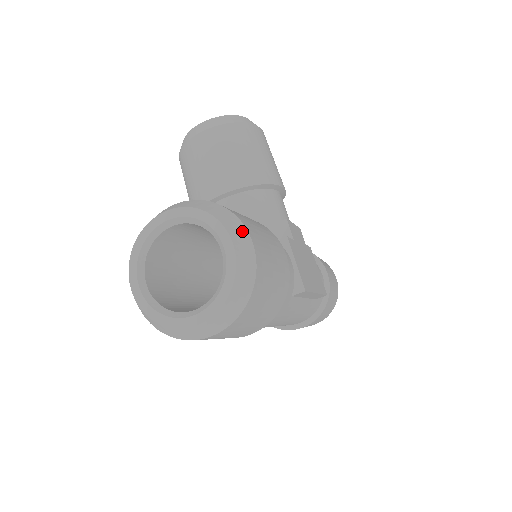
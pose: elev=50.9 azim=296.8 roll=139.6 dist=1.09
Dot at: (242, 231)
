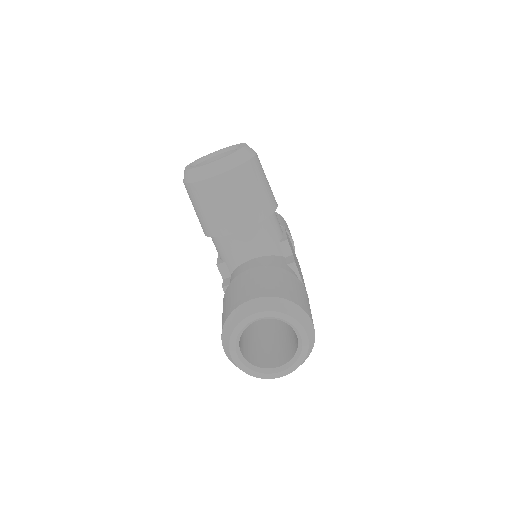
Dot at: (307, 319)
